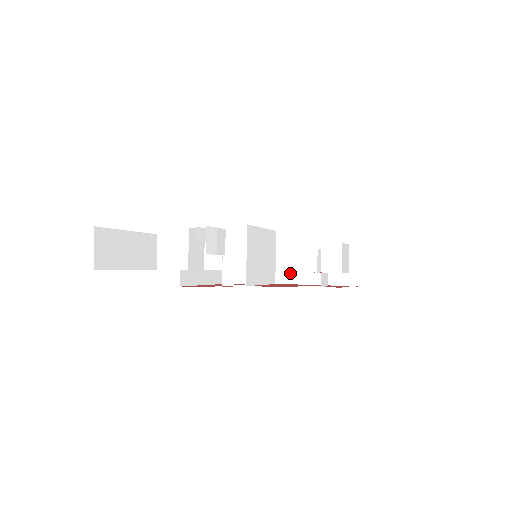
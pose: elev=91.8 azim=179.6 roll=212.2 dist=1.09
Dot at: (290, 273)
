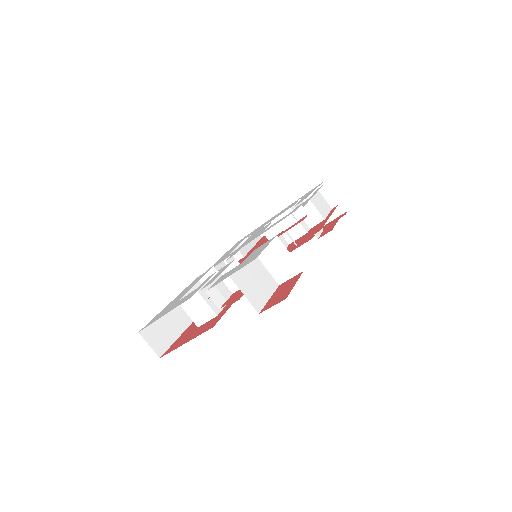
Dot at: (283, 273)
